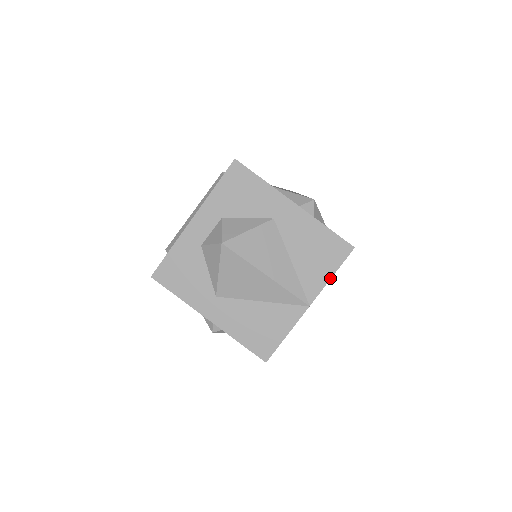
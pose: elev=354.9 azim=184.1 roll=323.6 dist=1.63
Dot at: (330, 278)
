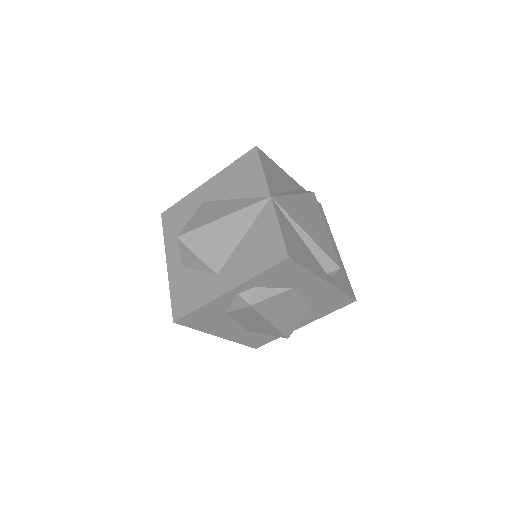
Dot at: (263, 172)
